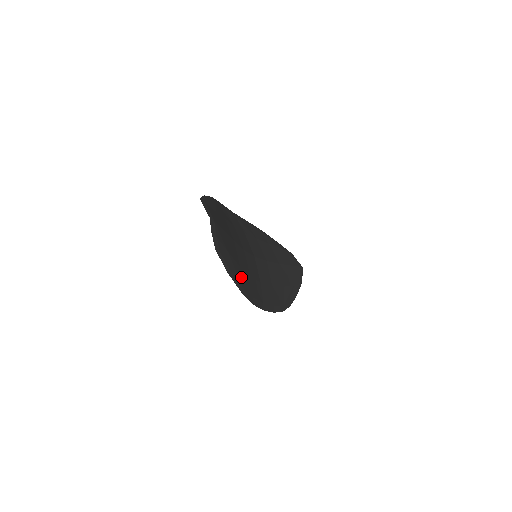
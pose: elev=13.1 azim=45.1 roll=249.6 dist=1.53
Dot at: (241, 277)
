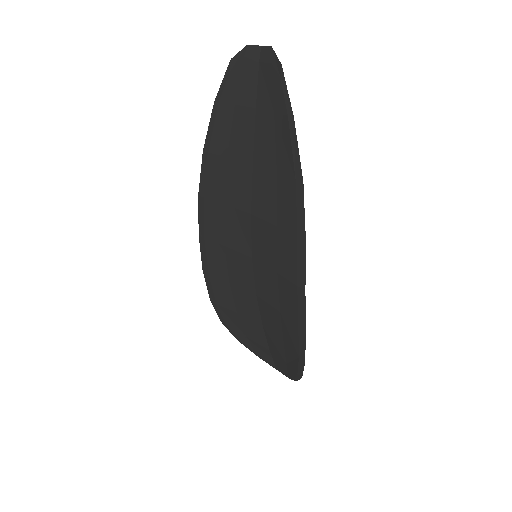
Dot at: (288, 176)
